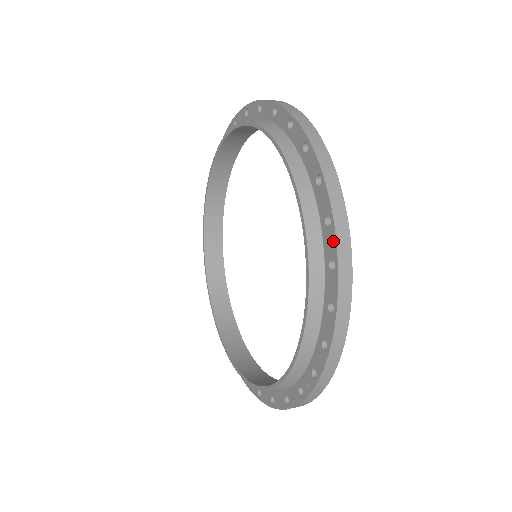
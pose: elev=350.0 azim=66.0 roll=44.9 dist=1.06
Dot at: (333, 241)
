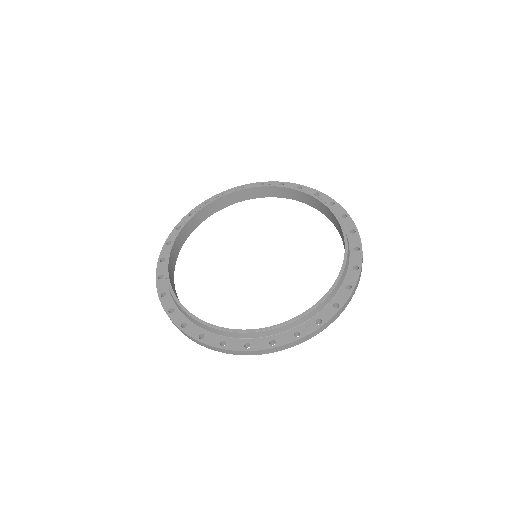
Dot at: (360, 258)
